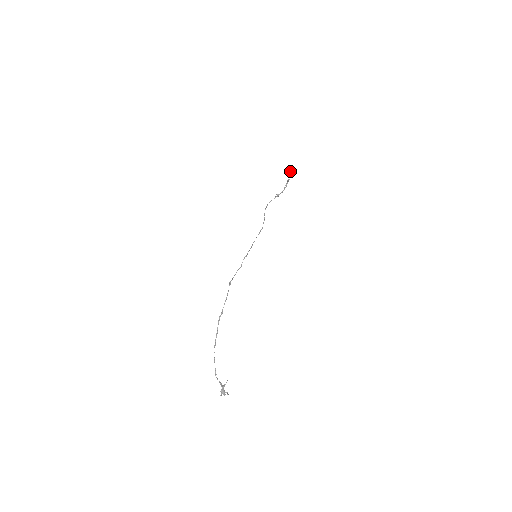
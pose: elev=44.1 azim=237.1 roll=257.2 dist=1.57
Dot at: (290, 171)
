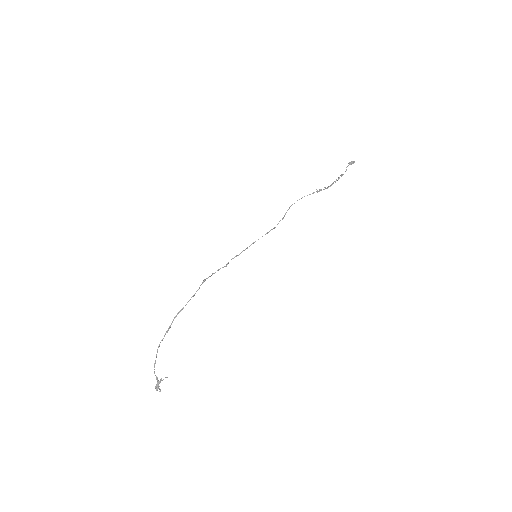
Dot at: (350, 164)
